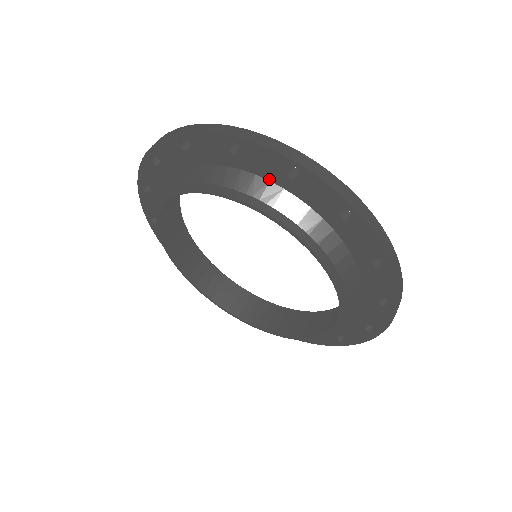
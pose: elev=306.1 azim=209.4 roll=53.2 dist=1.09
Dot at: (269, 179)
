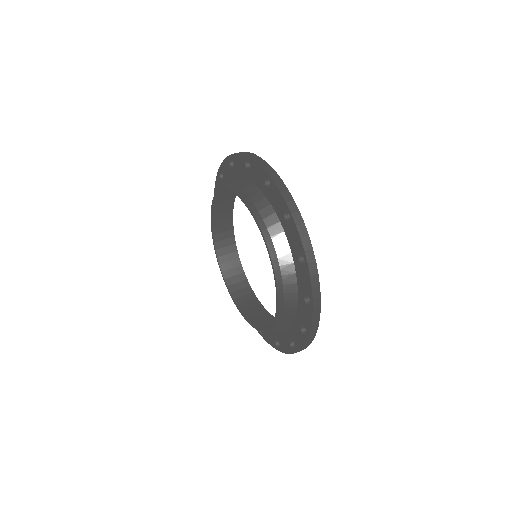
Dot at: (231, 179)
